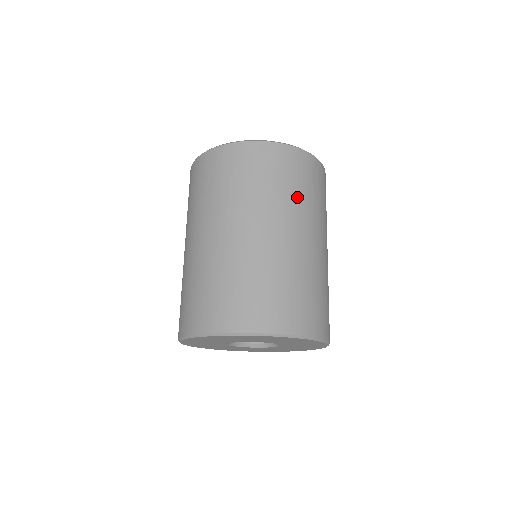
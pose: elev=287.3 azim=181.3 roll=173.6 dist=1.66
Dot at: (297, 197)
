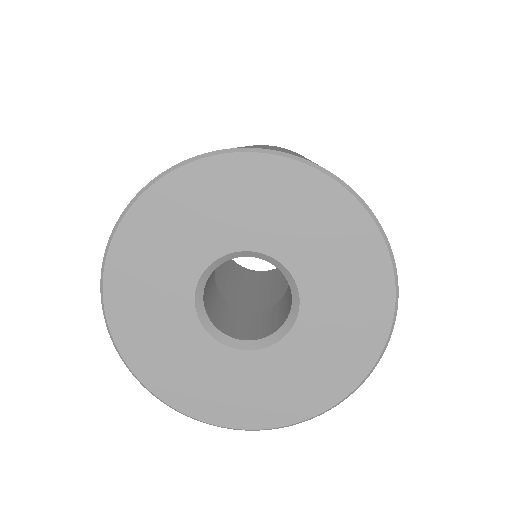
Dot at: occluded
